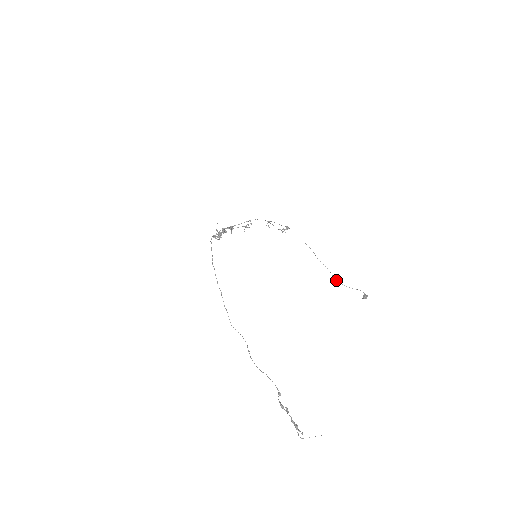
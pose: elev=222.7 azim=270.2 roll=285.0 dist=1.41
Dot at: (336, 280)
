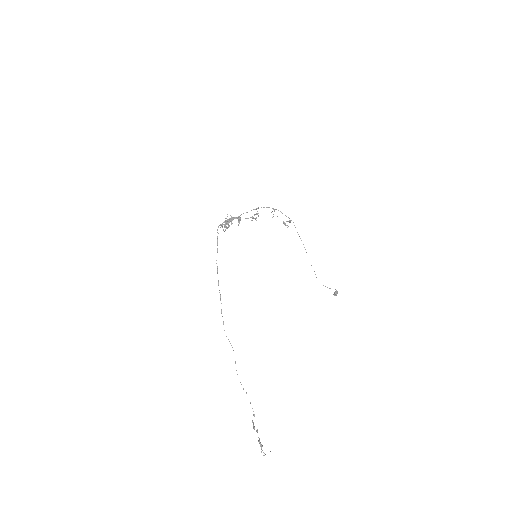
Dot at: occluded
